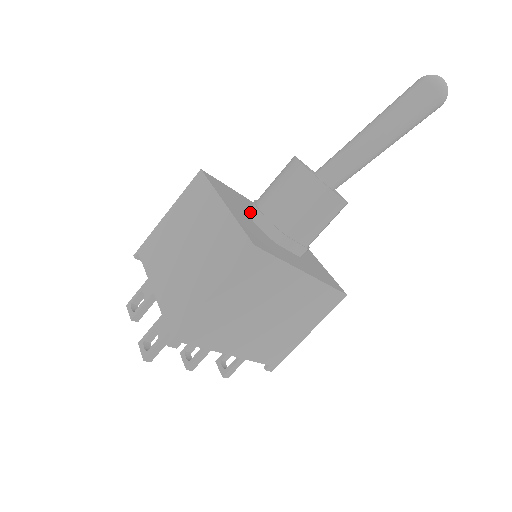
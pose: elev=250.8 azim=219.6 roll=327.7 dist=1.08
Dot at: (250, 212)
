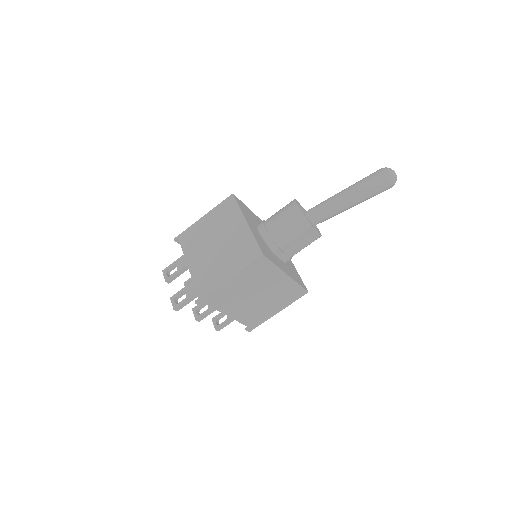
Dot at: (260, 229)
